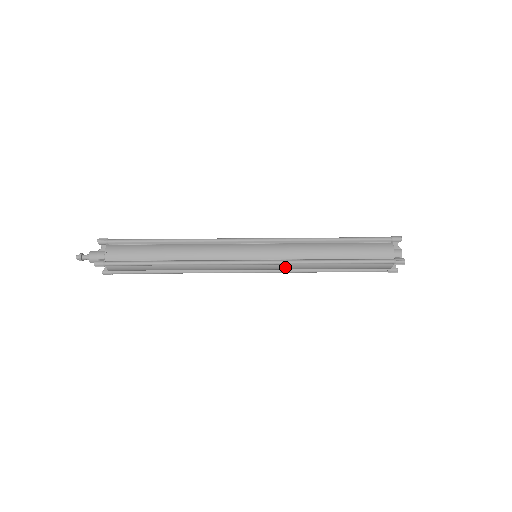
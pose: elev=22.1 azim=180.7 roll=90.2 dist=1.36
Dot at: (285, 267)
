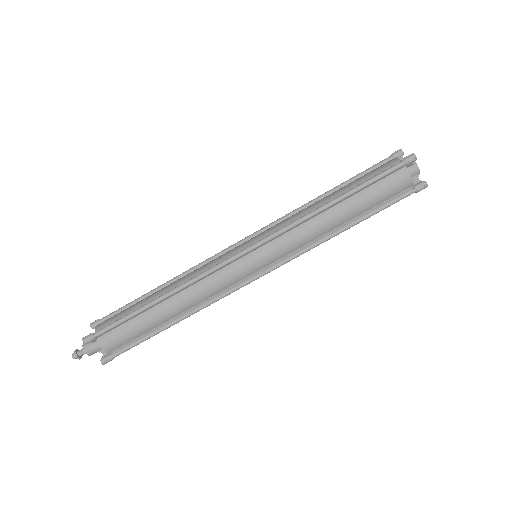
Dot at: (287, 241)
